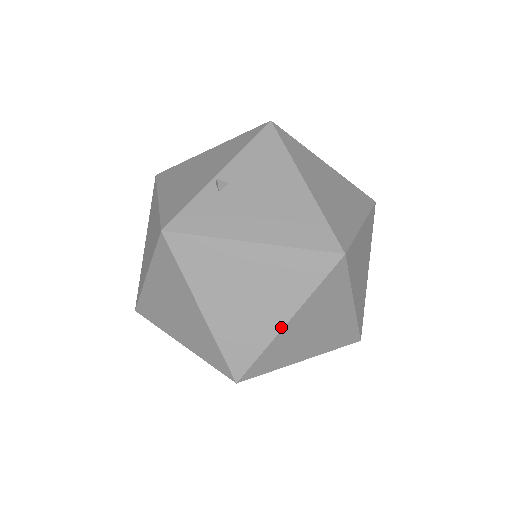
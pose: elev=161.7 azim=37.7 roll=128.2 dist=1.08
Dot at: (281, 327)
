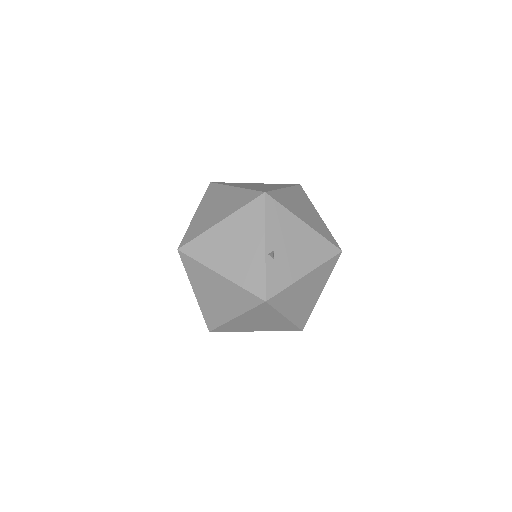
Dot at: occluded
